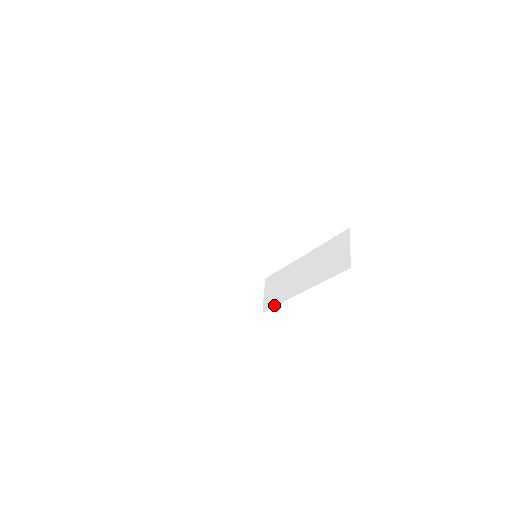
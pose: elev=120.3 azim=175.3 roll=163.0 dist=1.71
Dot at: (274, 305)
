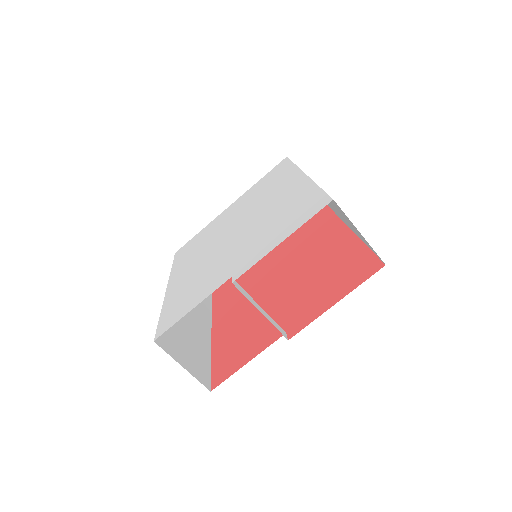
Dot at: (326, 205)
